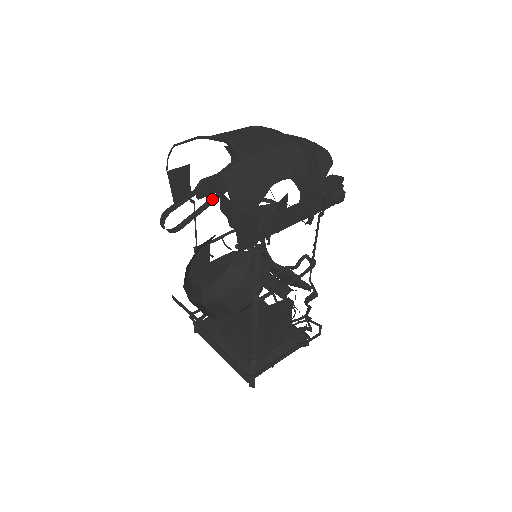
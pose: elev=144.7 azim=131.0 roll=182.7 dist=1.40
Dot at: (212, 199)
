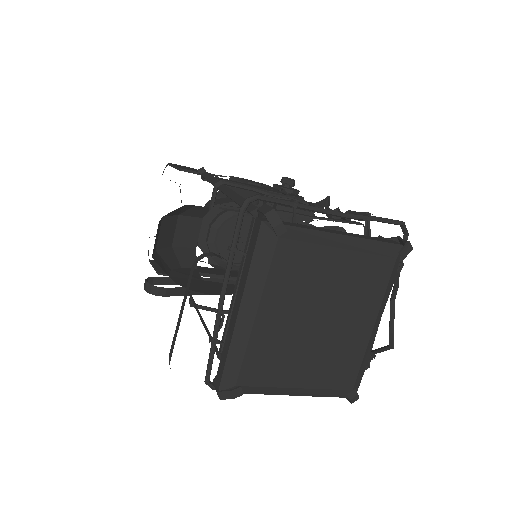
Dot at: occluded
